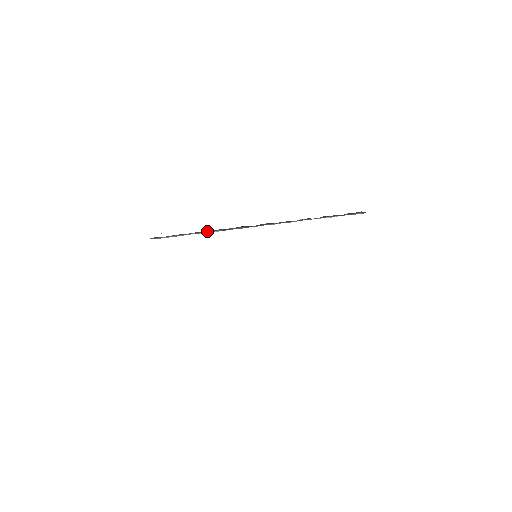
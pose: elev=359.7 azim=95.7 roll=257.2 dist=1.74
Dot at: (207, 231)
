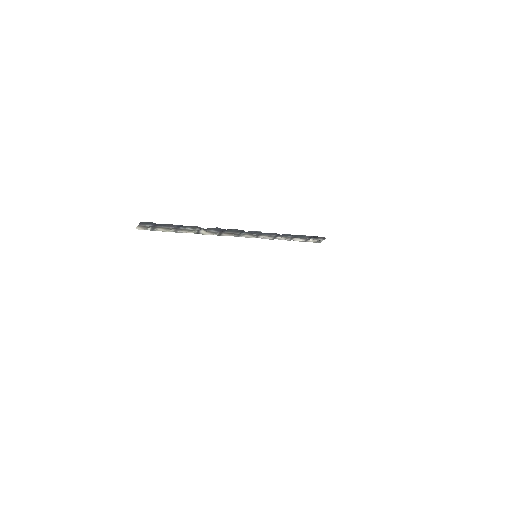
Dot at: (196, 231)
